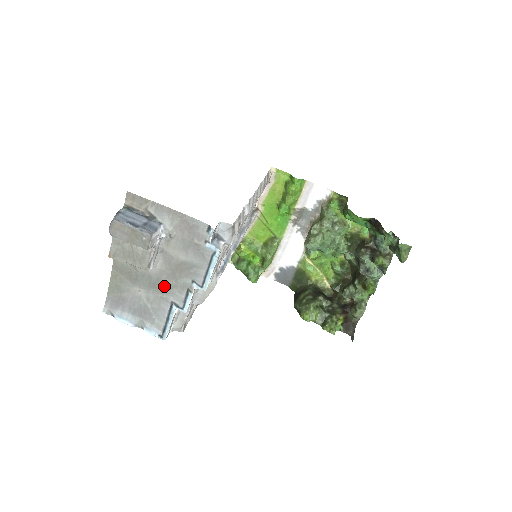
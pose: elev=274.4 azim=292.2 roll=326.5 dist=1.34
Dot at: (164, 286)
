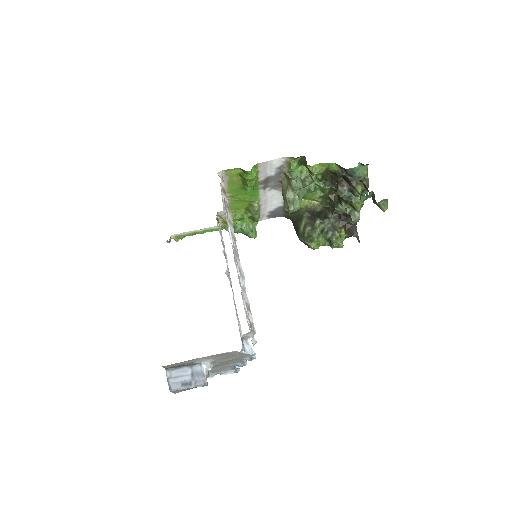
Dot at: (222, 365)
